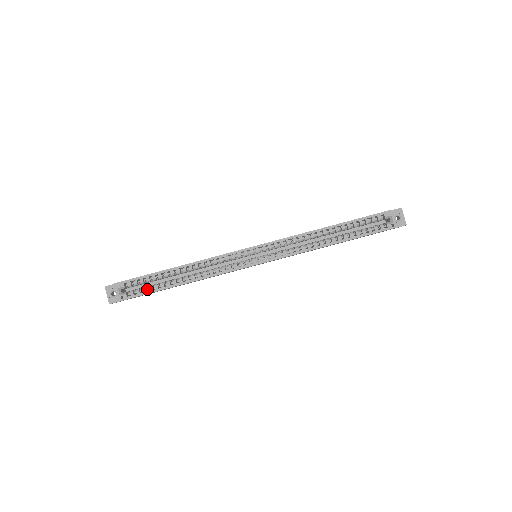
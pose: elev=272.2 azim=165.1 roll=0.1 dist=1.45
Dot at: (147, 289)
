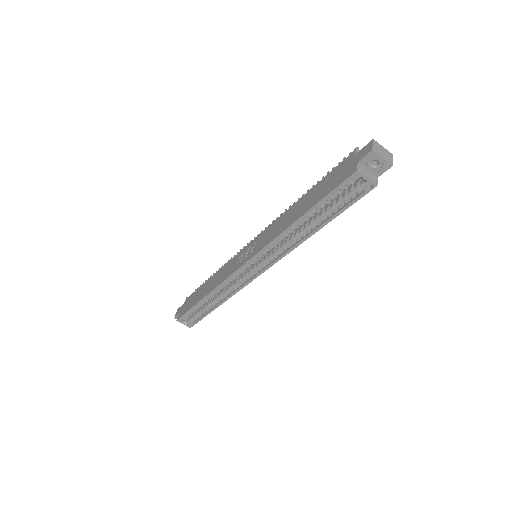
Dot at: (199, 314)
